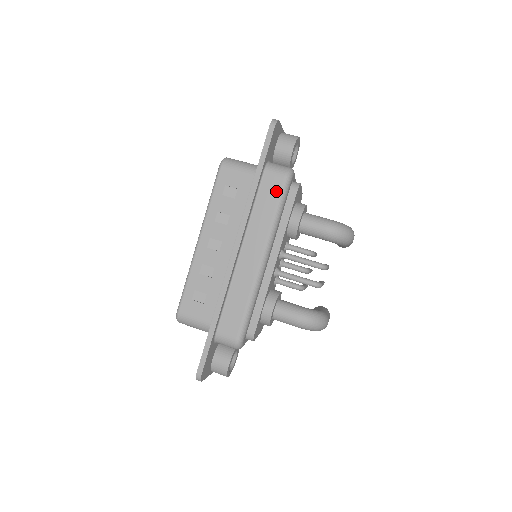
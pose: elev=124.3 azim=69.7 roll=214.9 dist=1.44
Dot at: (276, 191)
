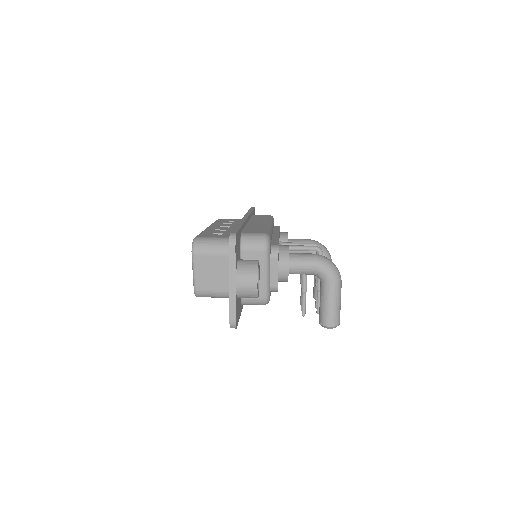
Dot at: (266, 216)
